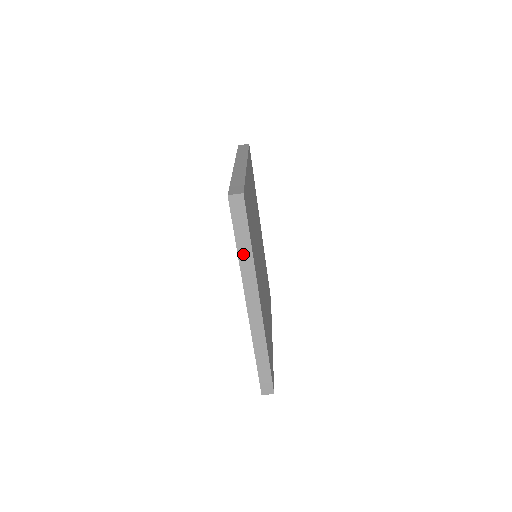
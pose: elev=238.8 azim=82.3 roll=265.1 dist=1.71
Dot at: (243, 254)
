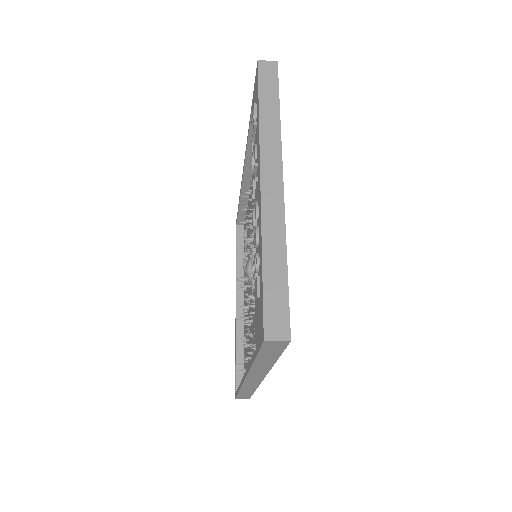
Dot at: (260, 364)
